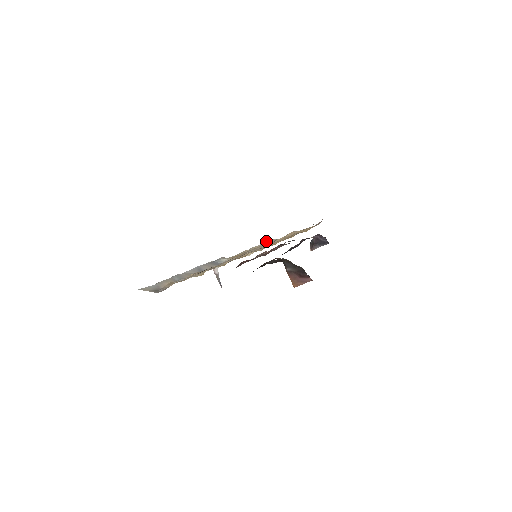
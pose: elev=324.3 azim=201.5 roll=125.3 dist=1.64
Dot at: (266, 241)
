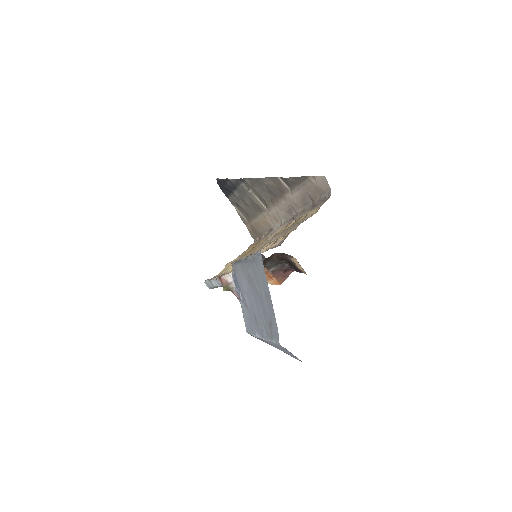
Dot at: (207, 279)
